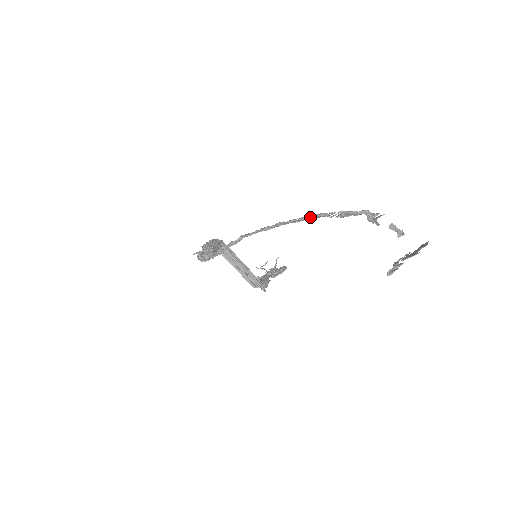
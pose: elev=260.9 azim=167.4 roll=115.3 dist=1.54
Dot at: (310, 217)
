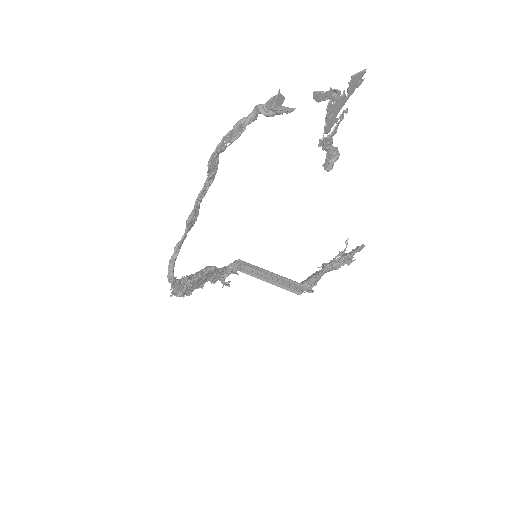
Dot at: occluded
